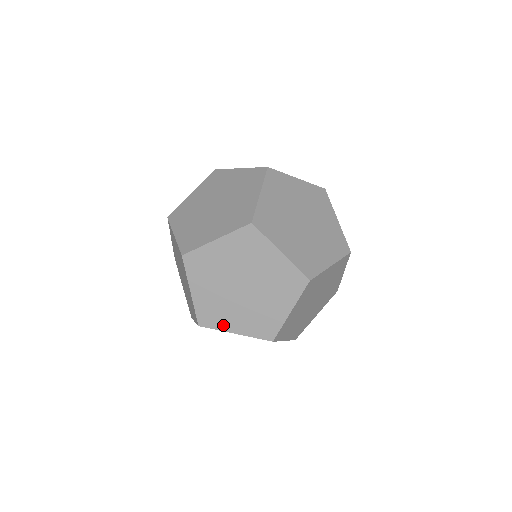
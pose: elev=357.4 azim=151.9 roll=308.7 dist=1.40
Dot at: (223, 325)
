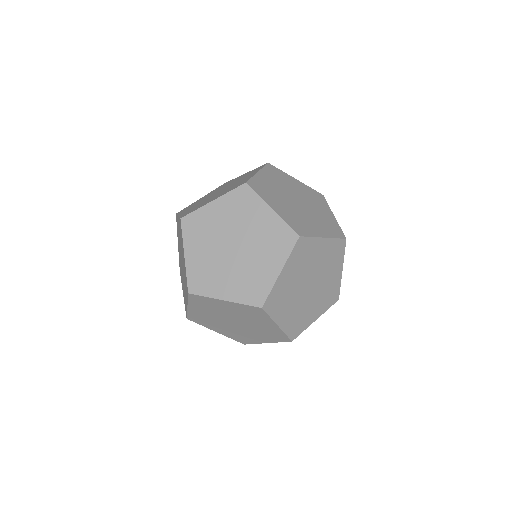
Dot at: (267, 198)
